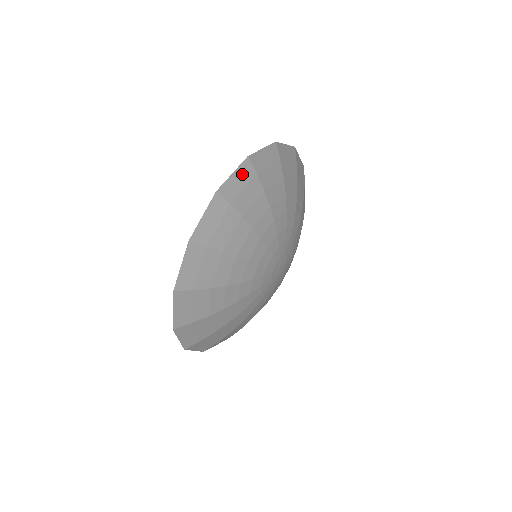
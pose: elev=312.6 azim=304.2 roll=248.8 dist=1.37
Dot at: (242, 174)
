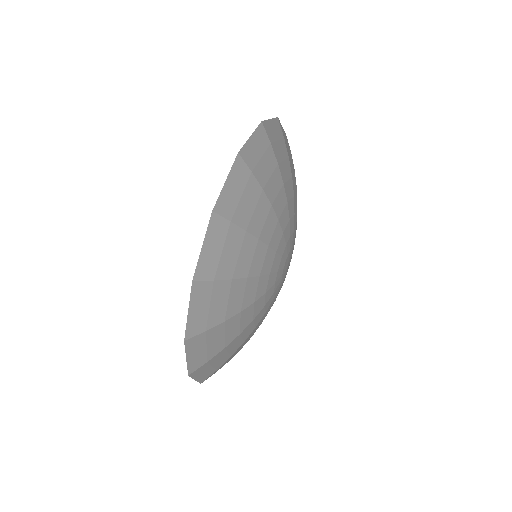
Dot at: (236, 178)
